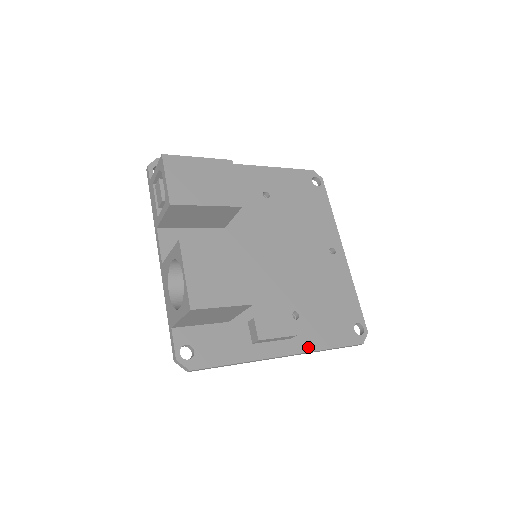
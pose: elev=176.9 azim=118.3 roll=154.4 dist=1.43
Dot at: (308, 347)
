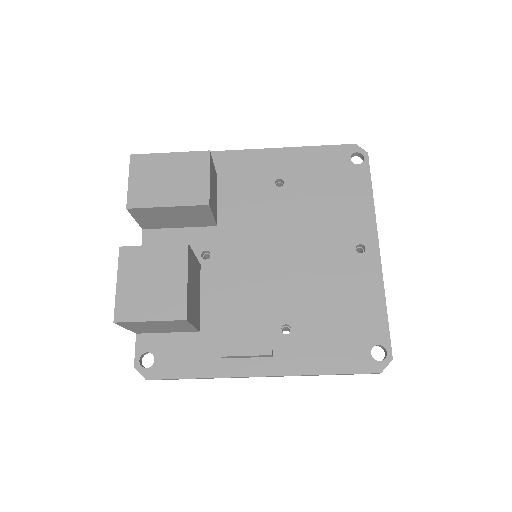
Dot at: (295, 369)
